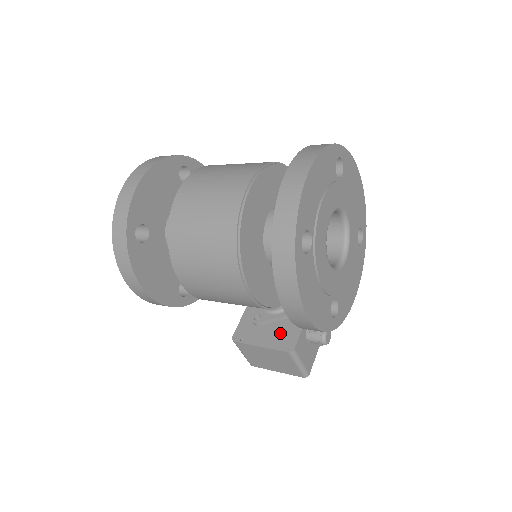
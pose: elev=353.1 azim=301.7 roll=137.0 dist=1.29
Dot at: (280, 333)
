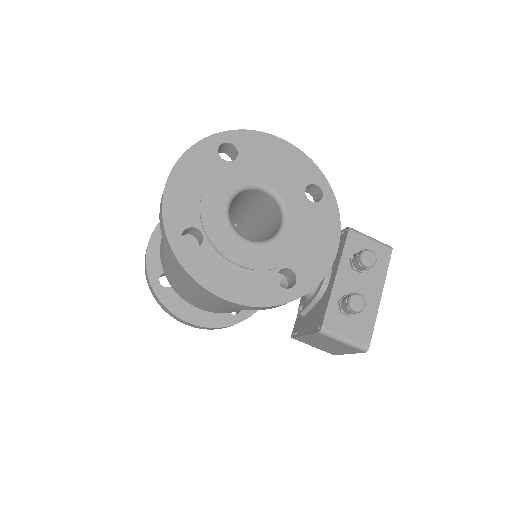
Dot at: (315, 316)
